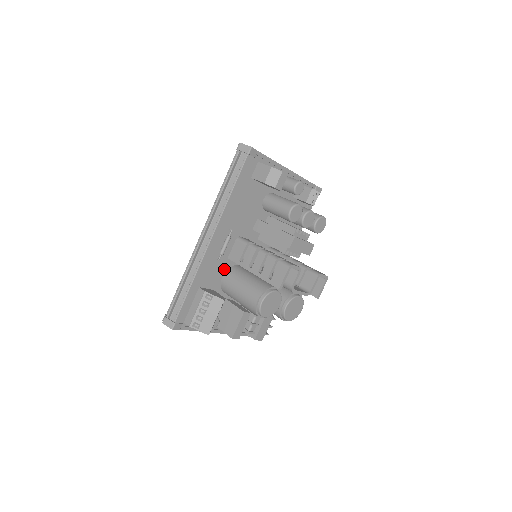
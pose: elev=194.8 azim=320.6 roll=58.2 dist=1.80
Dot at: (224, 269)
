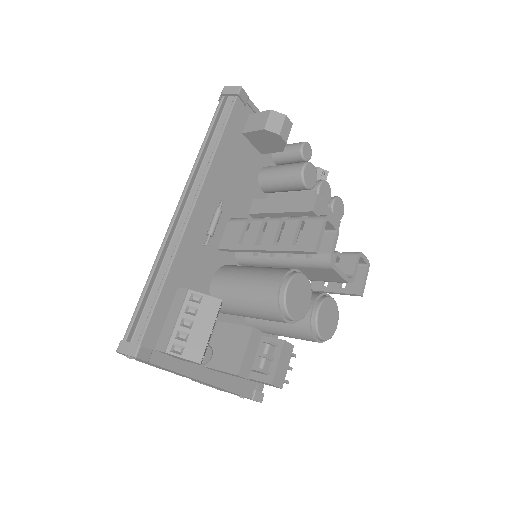
Dot at: (213, 267)
